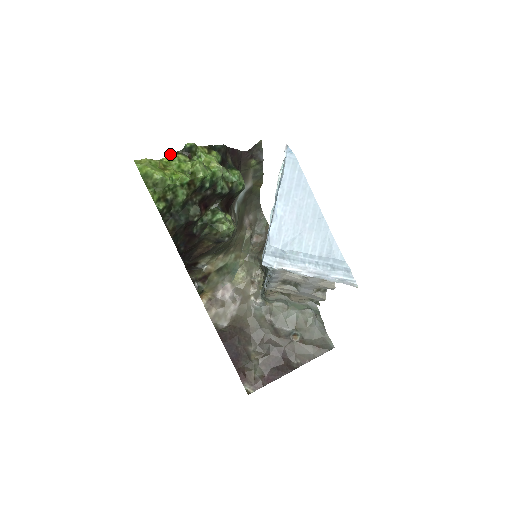
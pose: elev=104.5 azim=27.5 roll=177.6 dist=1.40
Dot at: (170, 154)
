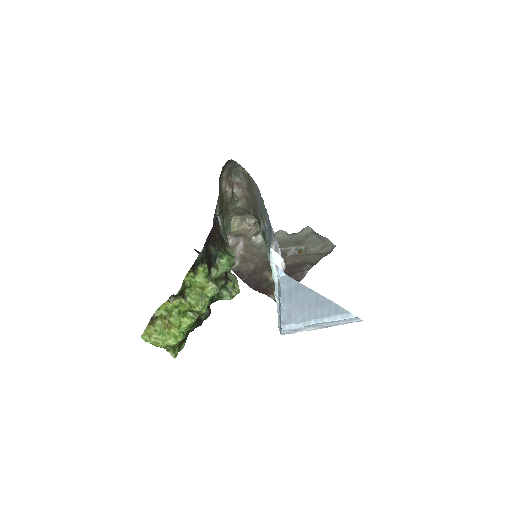
Dot at: (164, 303)
